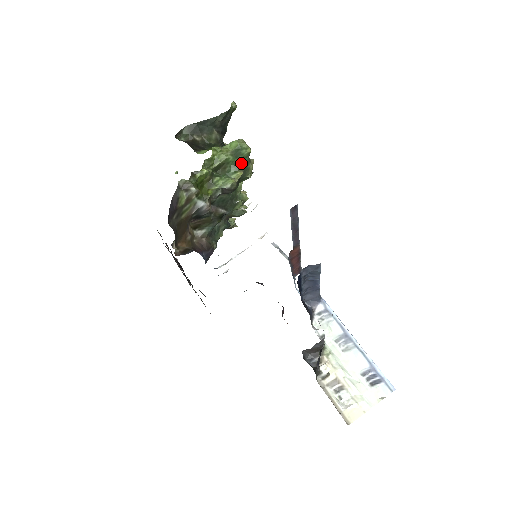
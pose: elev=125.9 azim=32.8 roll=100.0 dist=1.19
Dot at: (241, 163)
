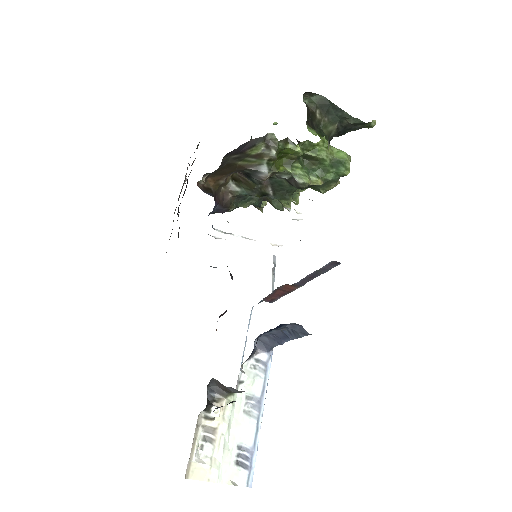
Dot at: (330, 175)
